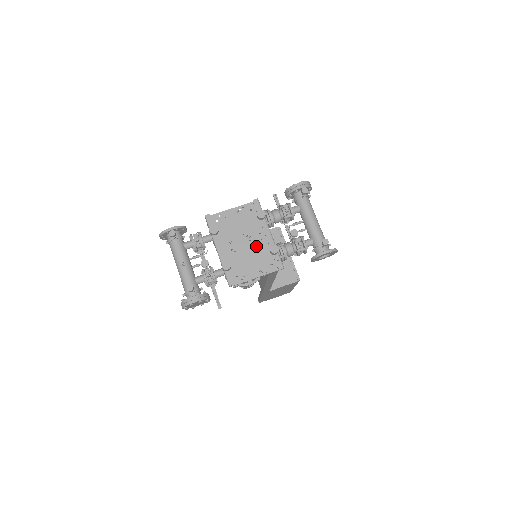
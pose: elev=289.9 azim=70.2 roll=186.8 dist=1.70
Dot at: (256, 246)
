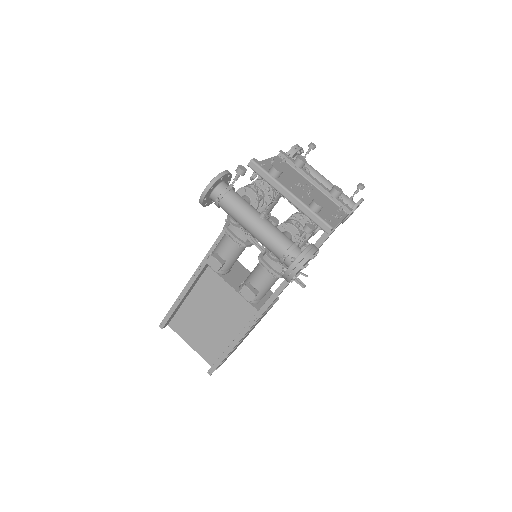
Dot at: (313, 194)
